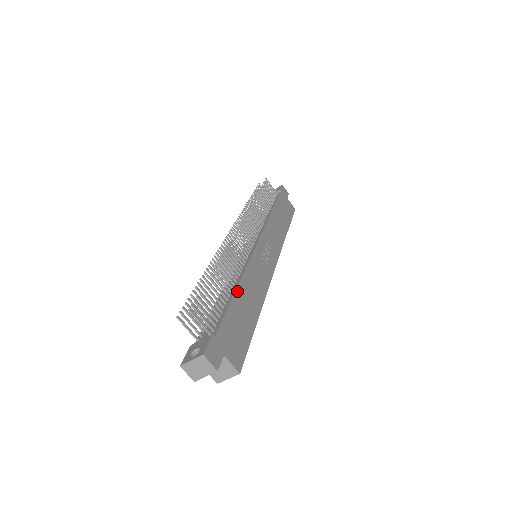
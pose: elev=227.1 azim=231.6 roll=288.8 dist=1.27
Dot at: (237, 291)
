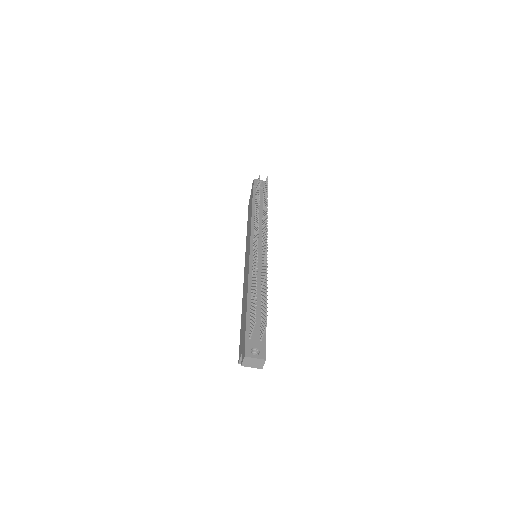
Dot at: occluded
